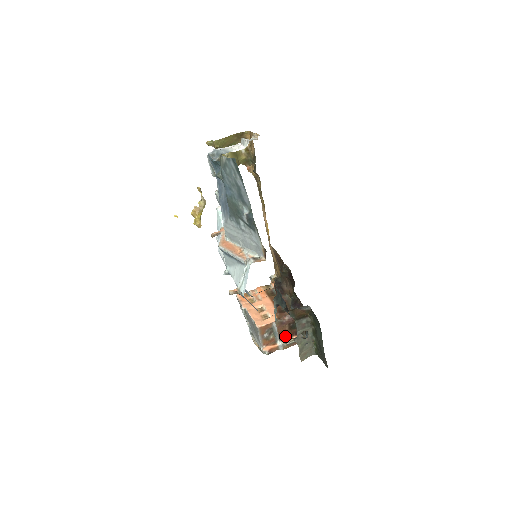
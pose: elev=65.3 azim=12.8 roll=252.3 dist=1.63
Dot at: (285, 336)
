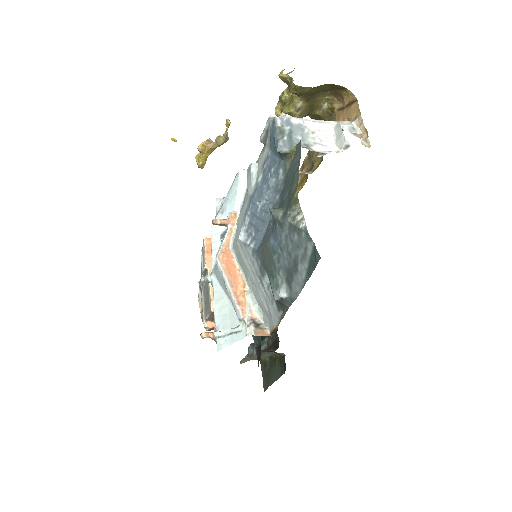
Dot at: occluded
